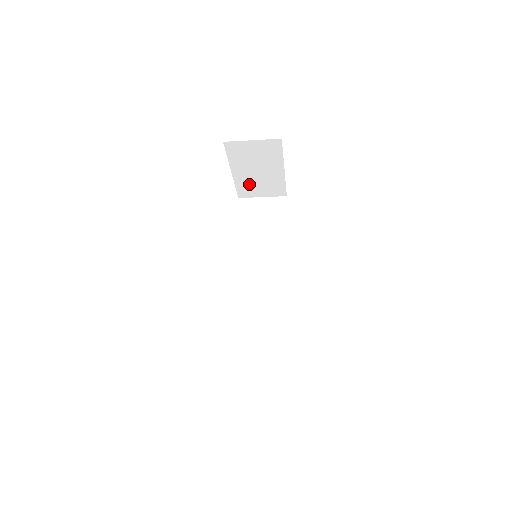
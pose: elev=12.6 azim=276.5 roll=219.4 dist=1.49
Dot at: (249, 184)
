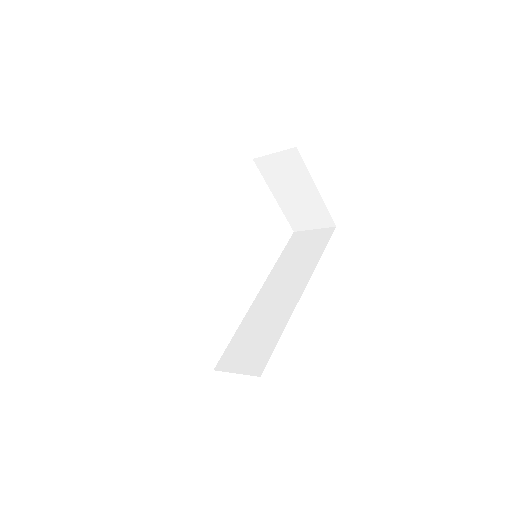
Dot at: (295, 212)
